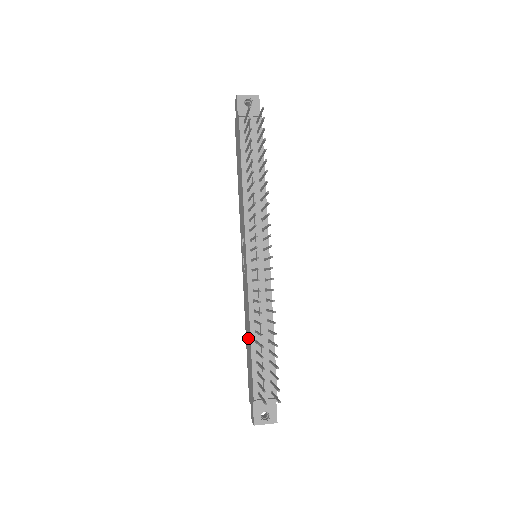
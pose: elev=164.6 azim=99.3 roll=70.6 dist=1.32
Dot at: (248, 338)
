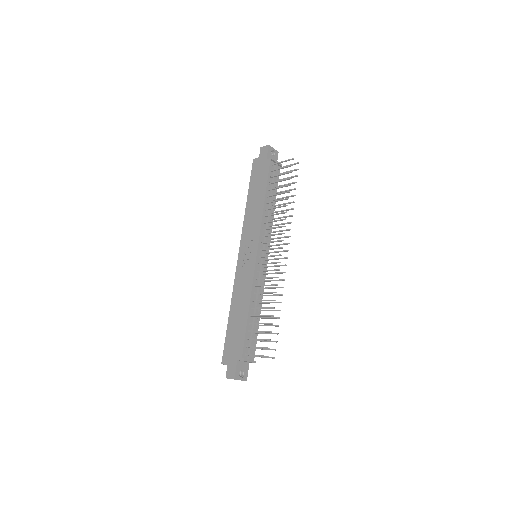
Dot at: (240, 313)
